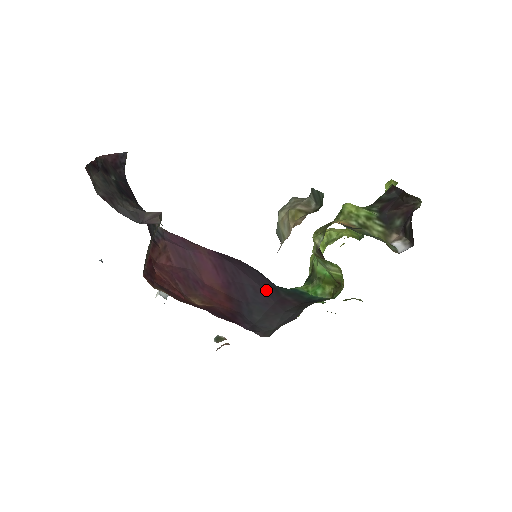
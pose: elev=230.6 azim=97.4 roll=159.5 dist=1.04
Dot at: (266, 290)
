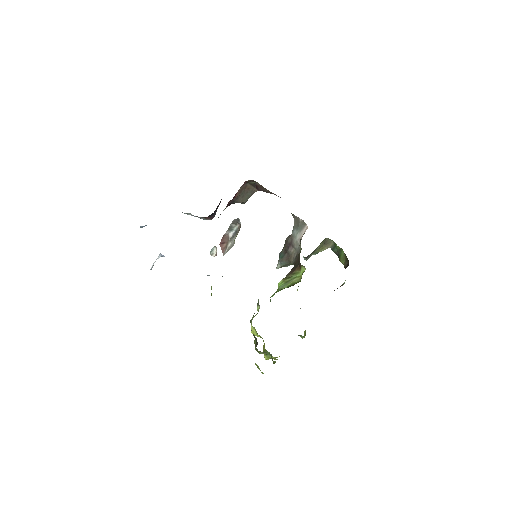
Dot at: occluded
